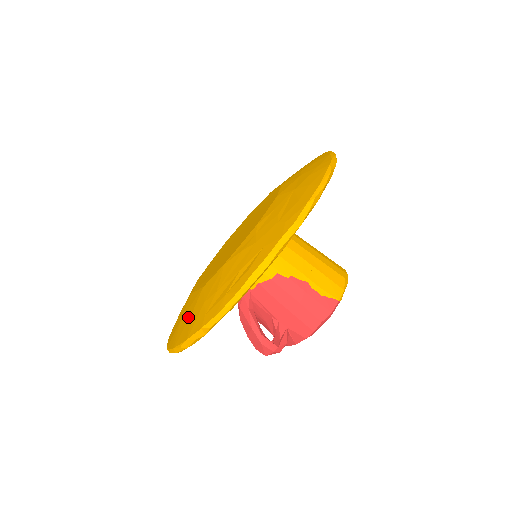
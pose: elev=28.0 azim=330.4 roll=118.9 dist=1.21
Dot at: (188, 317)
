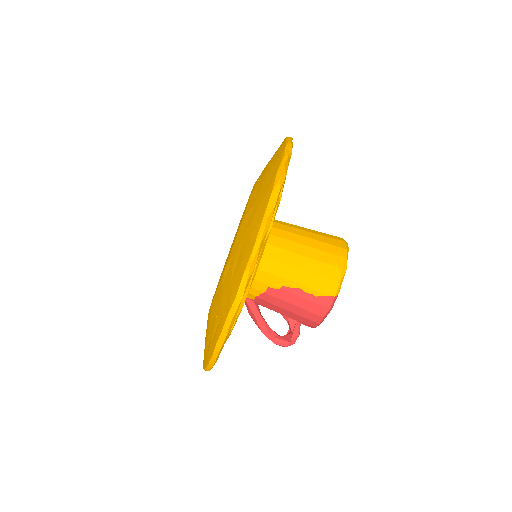
Dot at: occluded
